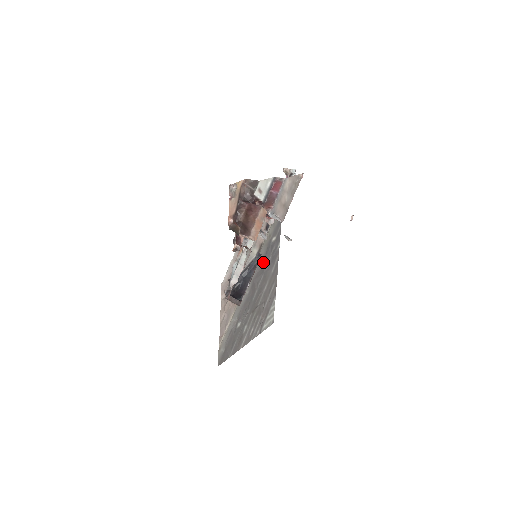
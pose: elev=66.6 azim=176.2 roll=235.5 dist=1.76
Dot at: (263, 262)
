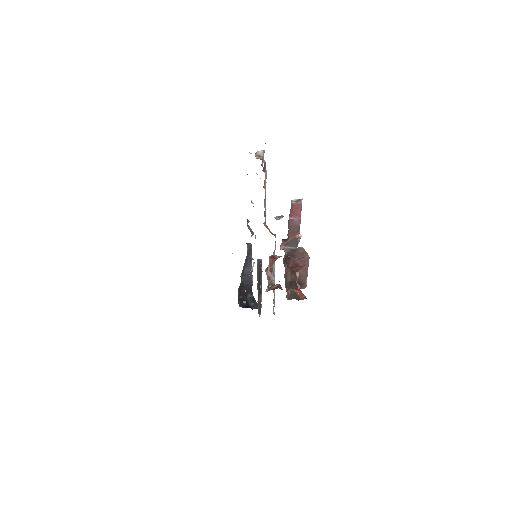
Dot at: occluded
